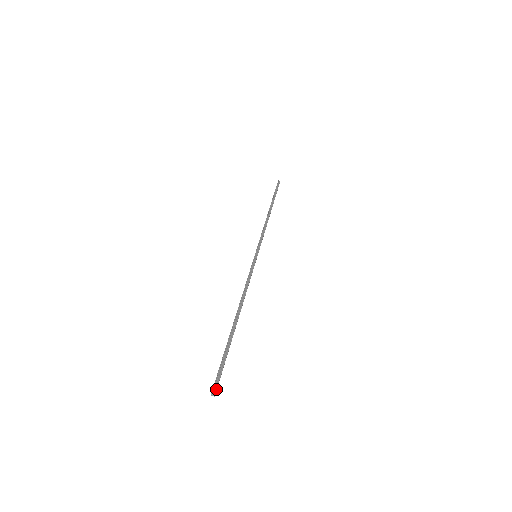
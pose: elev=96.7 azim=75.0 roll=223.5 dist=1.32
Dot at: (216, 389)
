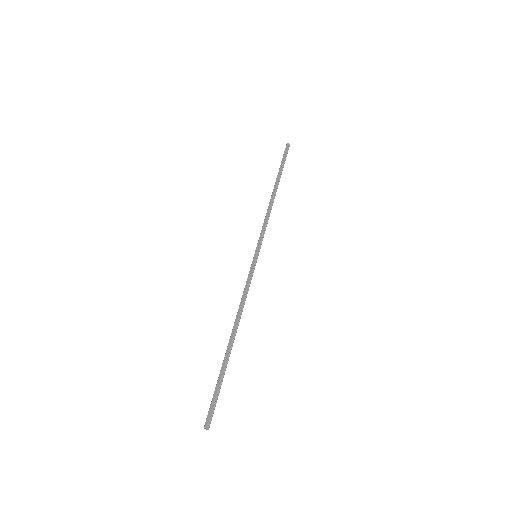
Dot at: occluded
